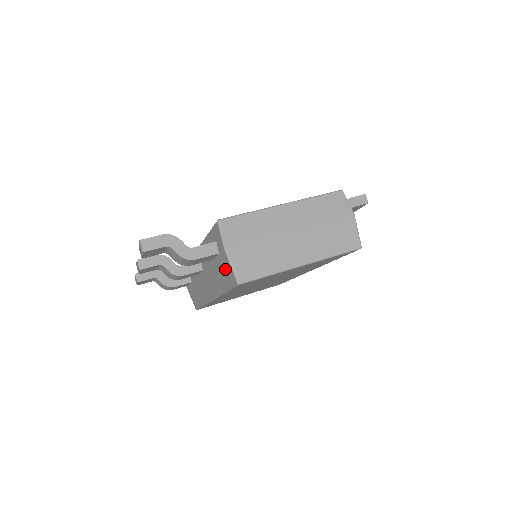
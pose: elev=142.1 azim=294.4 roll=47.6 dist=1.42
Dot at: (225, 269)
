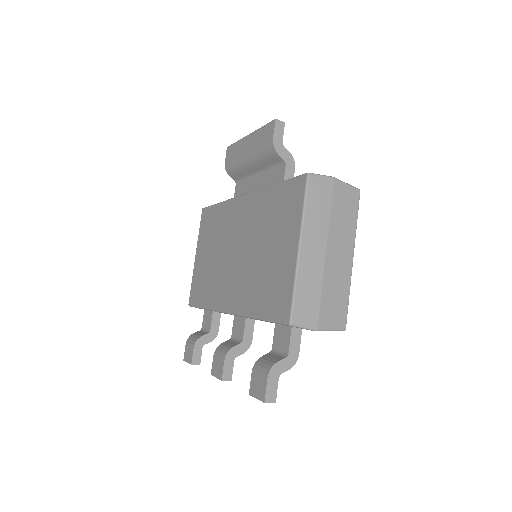
Dot at: occluded
